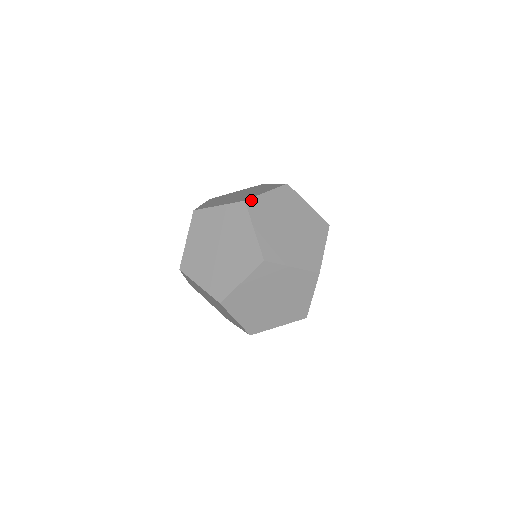
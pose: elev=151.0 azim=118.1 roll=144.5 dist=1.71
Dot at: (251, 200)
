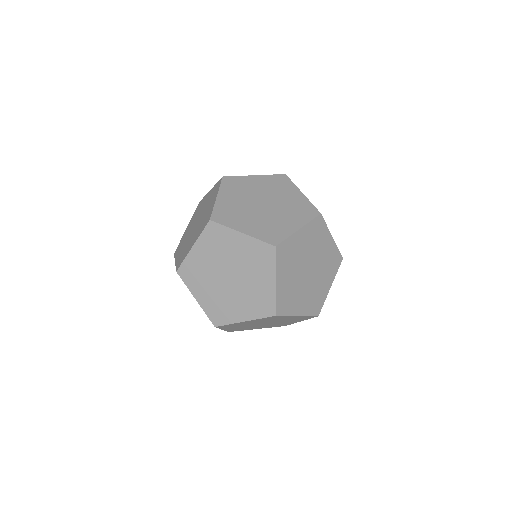
Dot at: (213, 215)
